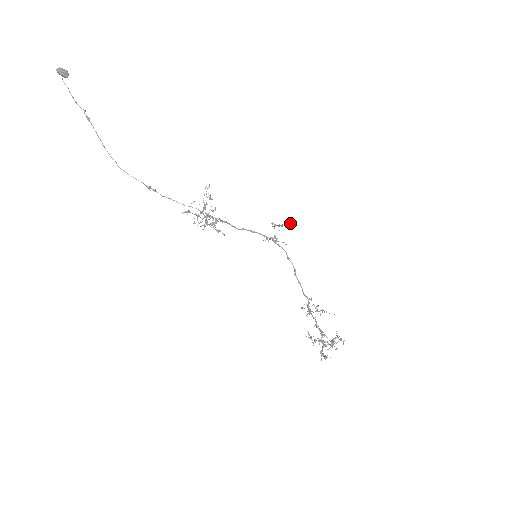
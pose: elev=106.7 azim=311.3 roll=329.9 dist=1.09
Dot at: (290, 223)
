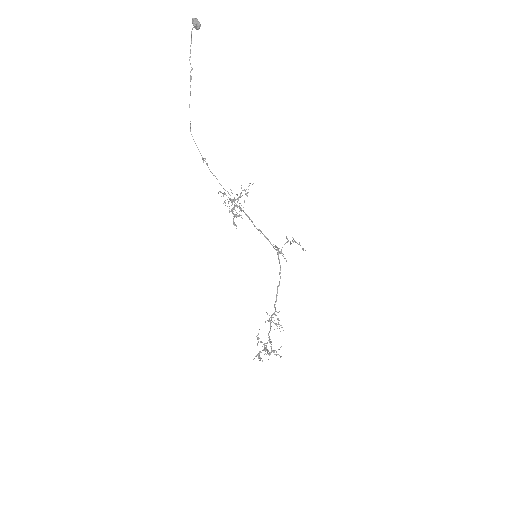
Dot at: occluded
